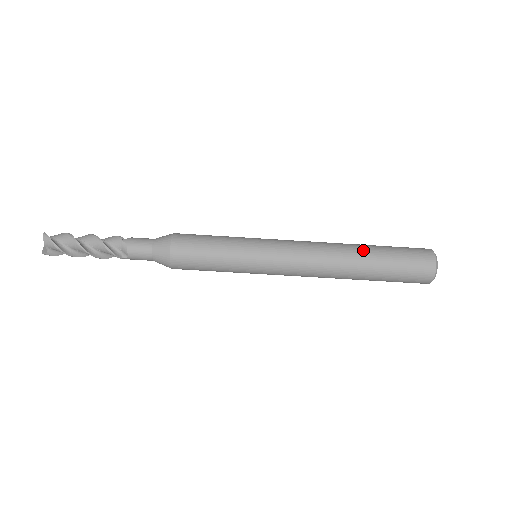
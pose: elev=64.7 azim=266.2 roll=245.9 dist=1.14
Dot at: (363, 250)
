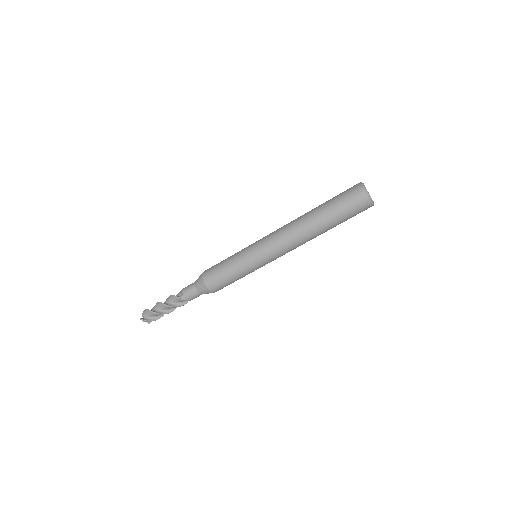
Dot at: (319, 223)
